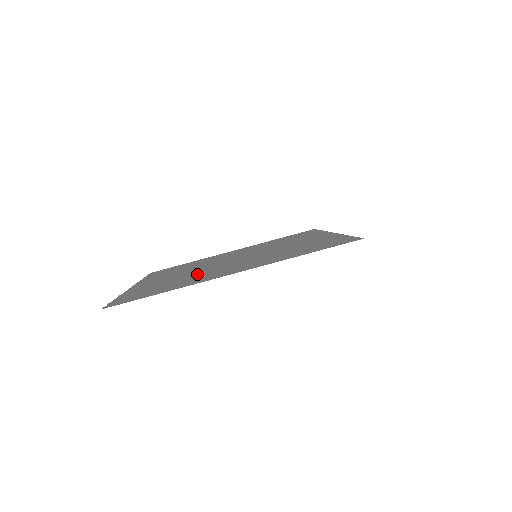
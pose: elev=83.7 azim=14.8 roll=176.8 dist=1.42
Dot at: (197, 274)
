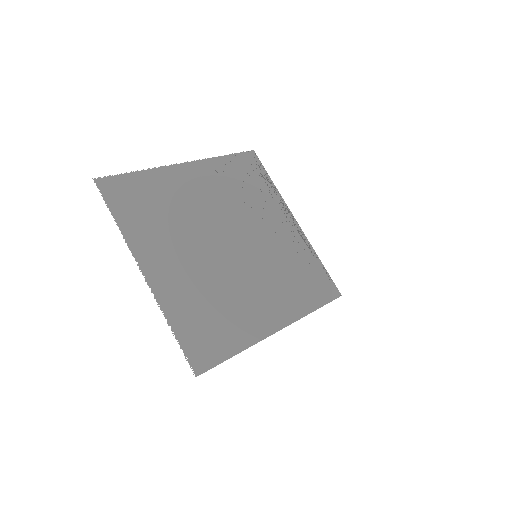
Dot at: (227, 291)
